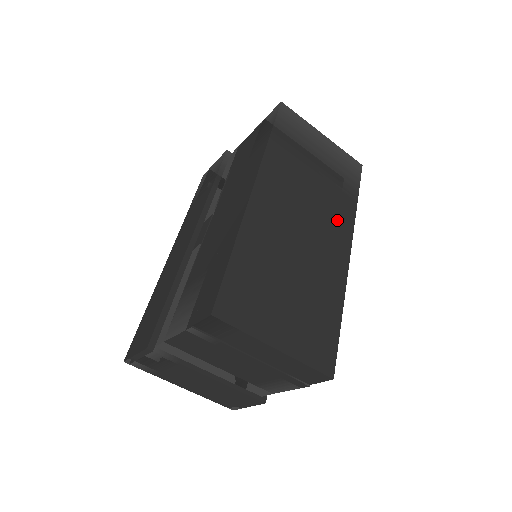
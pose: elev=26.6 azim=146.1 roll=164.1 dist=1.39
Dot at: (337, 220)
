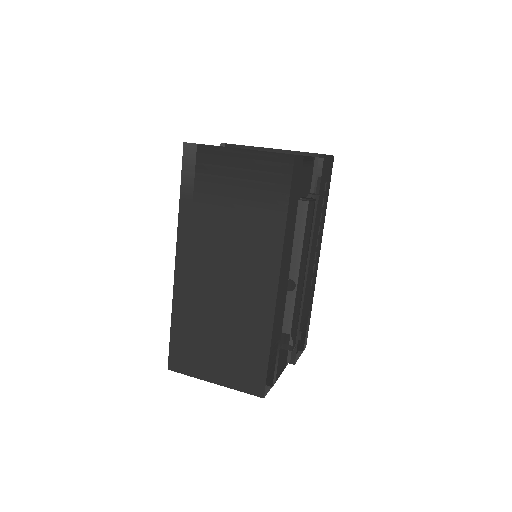
Dot at: (260, 253)
